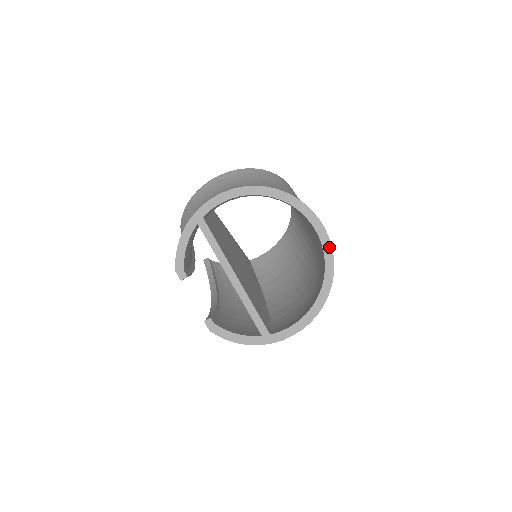
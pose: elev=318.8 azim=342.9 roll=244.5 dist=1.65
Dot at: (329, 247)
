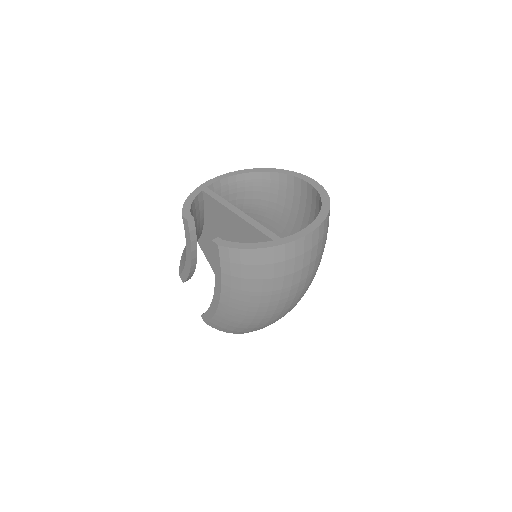
Dot at: (319, 186)
